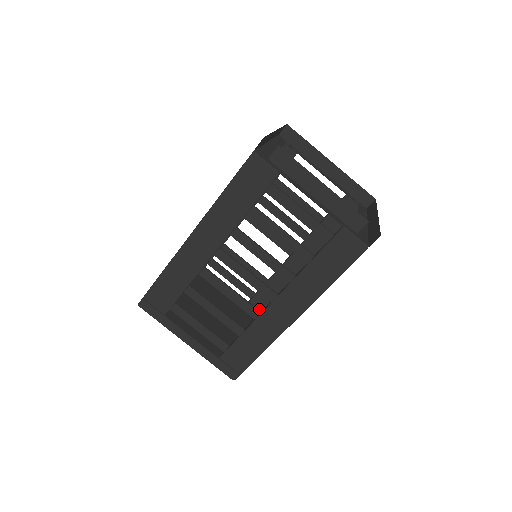
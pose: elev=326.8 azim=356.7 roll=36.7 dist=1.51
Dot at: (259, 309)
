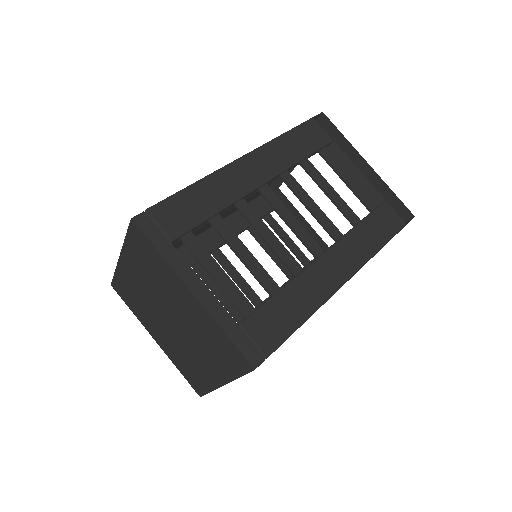
Dot at: occluded
